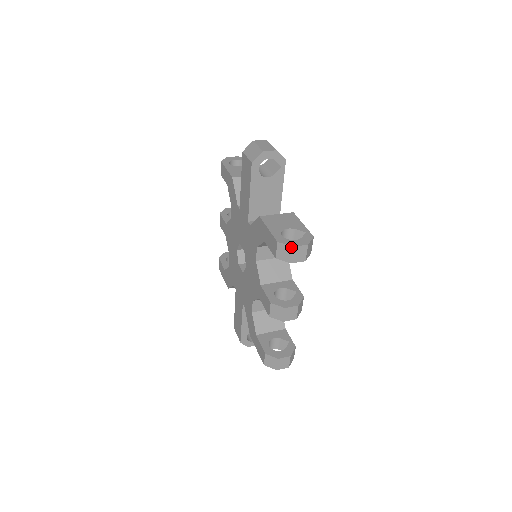
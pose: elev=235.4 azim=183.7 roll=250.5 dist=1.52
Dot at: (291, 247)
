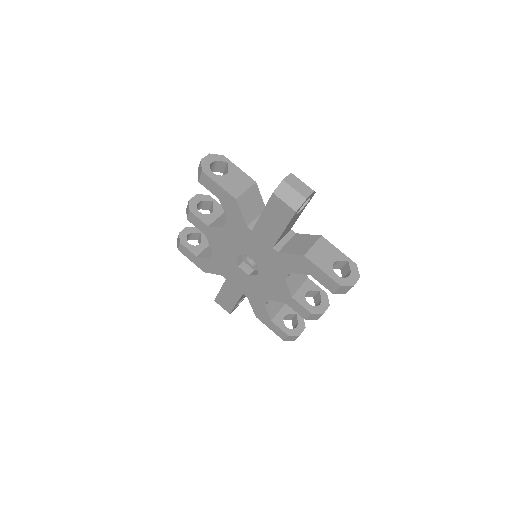
Dot at: (352, 286)
